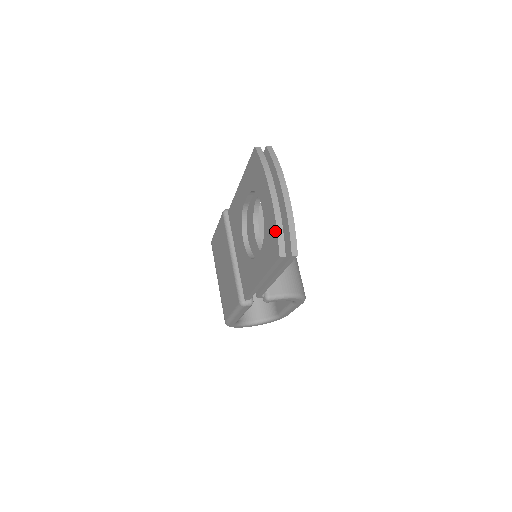
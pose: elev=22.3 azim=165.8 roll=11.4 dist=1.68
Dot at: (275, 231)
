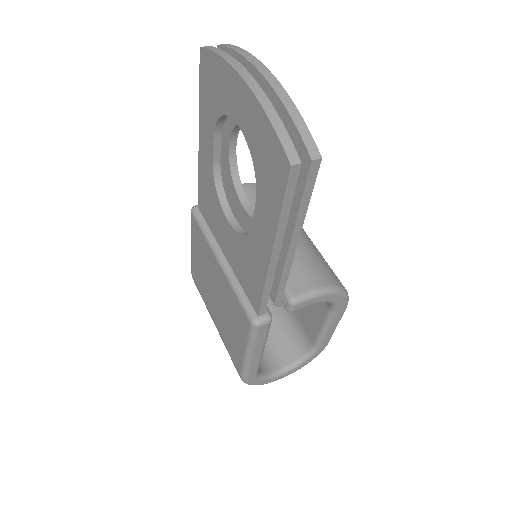
Dot at: (269, 129)
